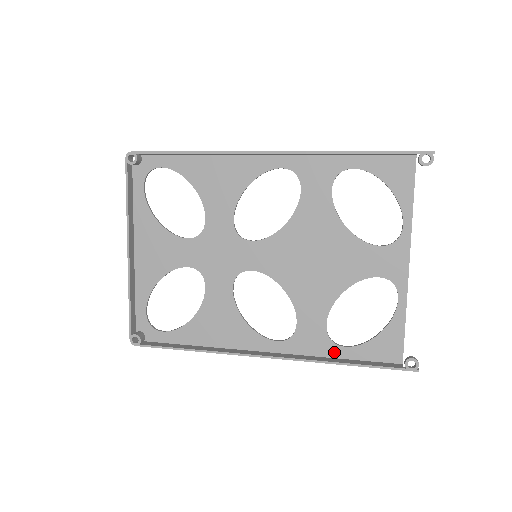
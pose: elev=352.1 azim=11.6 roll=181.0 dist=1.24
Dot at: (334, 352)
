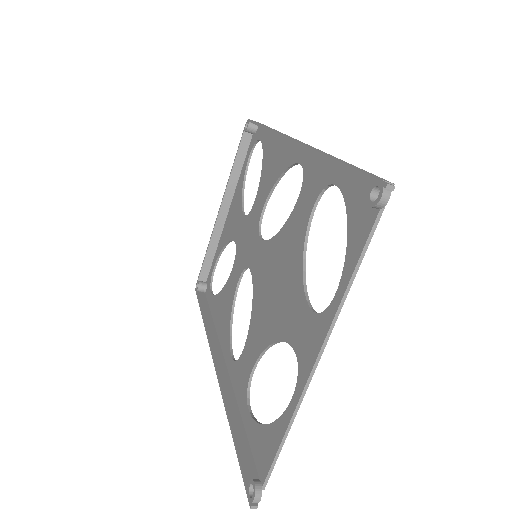
Dot at: (243, 407)
